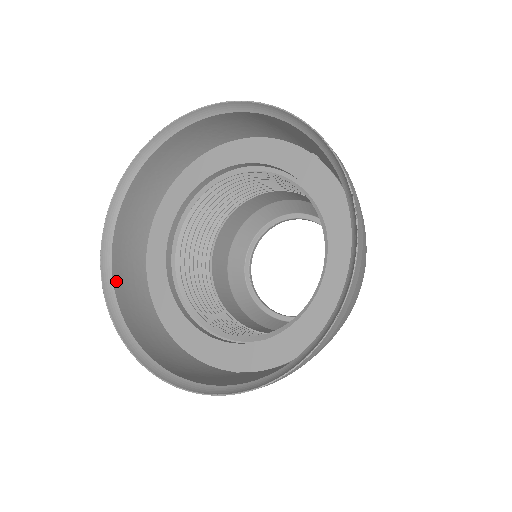
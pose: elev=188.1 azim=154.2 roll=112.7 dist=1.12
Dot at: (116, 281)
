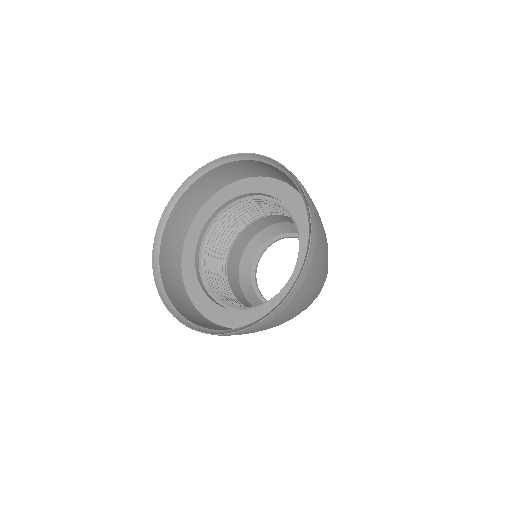
Dot at: (163, 280)
